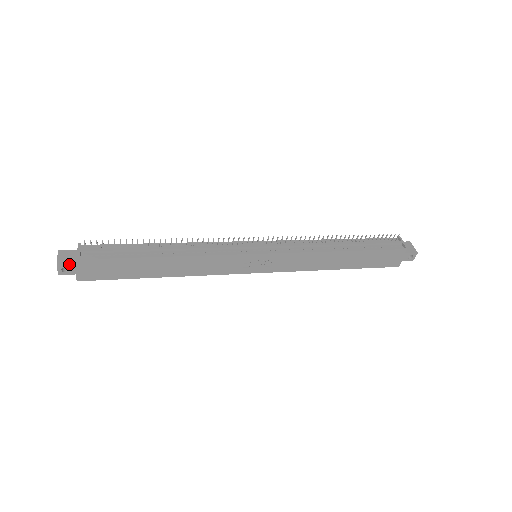
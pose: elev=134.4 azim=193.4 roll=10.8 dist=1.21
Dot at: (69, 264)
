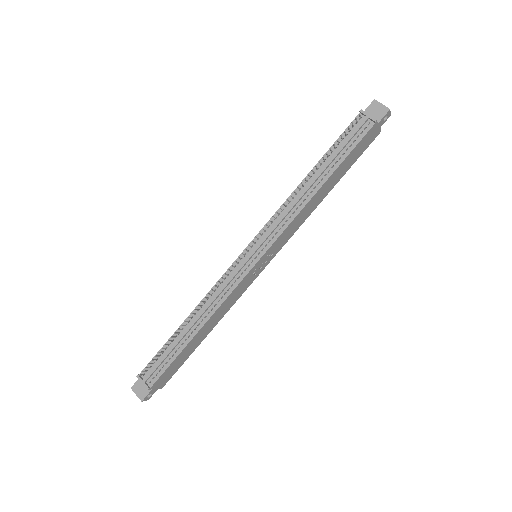
Dot at: (147, 394)
